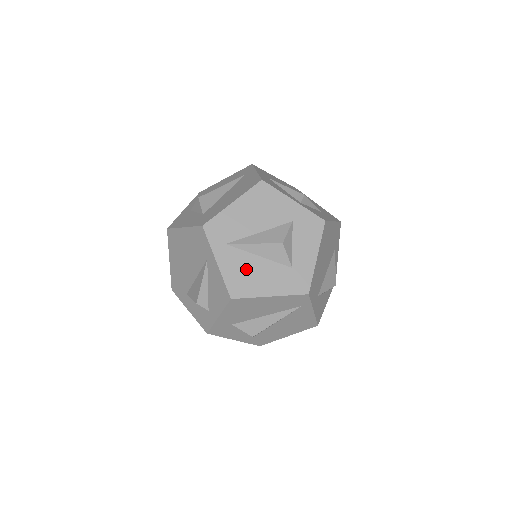
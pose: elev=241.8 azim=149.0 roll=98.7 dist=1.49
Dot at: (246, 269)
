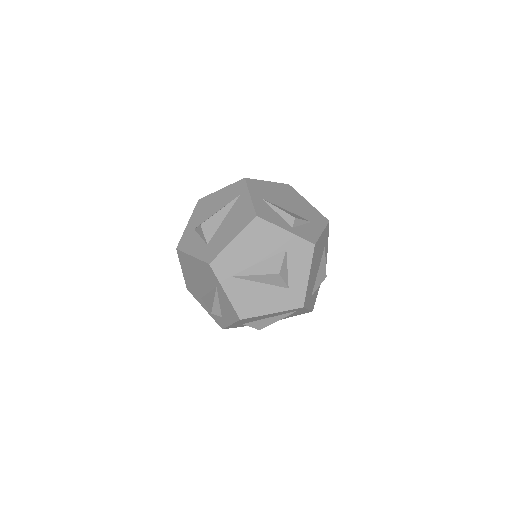
Dot at: (250, 295)
